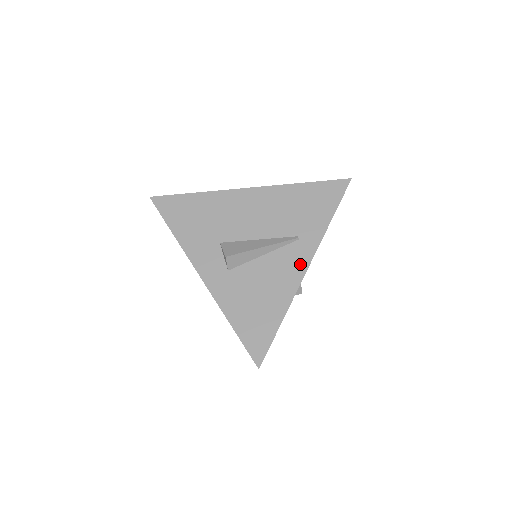
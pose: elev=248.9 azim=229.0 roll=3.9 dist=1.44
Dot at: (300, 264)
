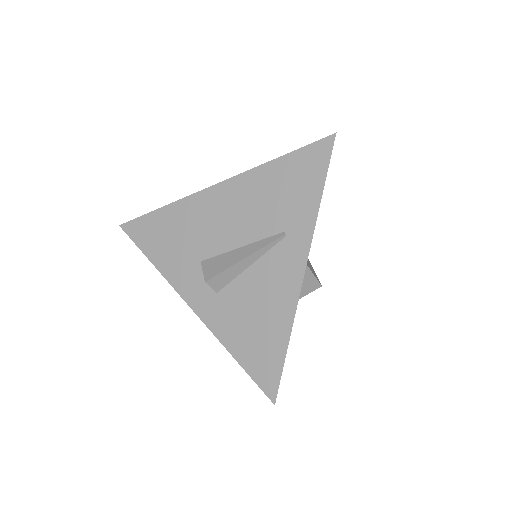
Dot at: (294, 267)
